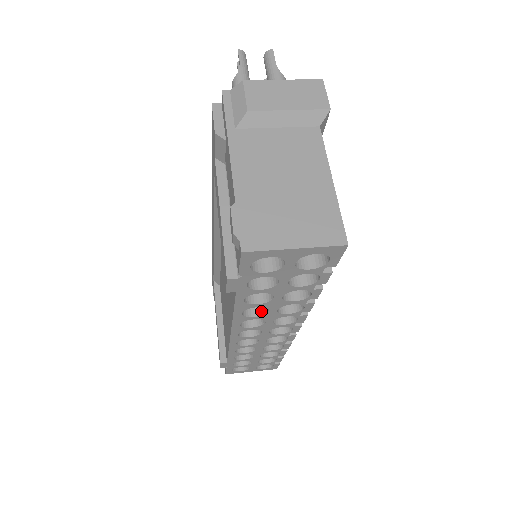
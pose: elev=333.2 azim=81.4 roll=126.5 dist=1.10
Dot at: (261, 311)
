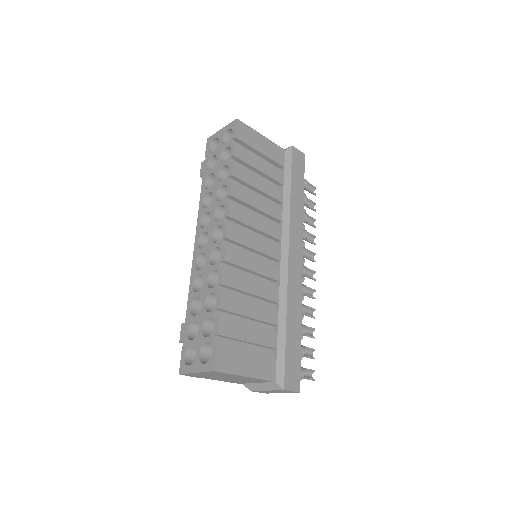
Dot at: occluded
